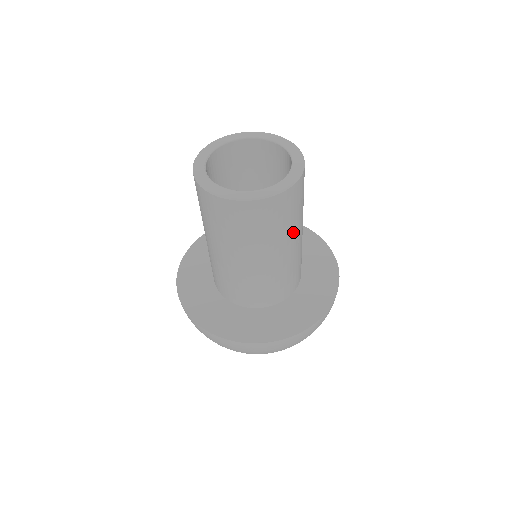
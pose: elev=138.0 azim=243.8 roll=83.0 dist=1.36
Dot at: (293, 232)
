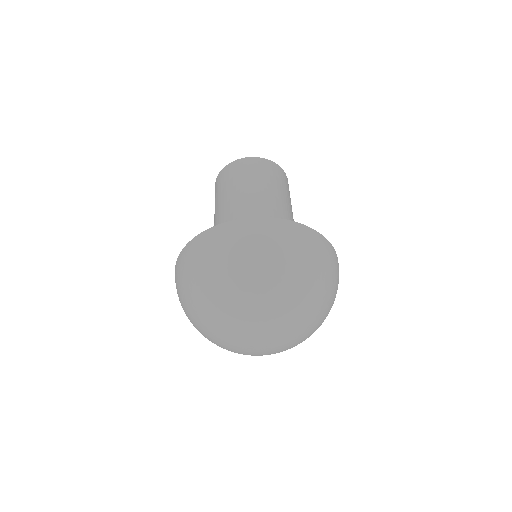
Dot at: occluded
